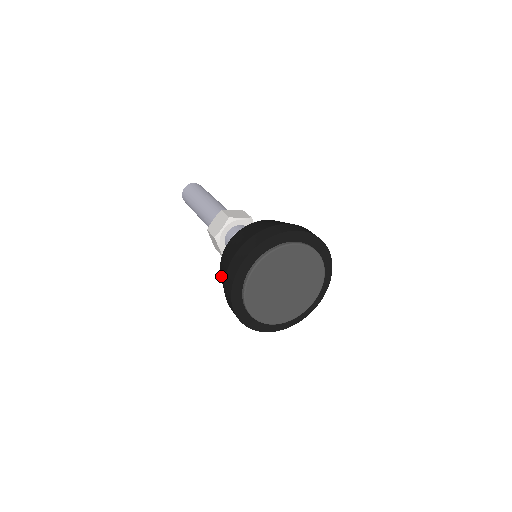
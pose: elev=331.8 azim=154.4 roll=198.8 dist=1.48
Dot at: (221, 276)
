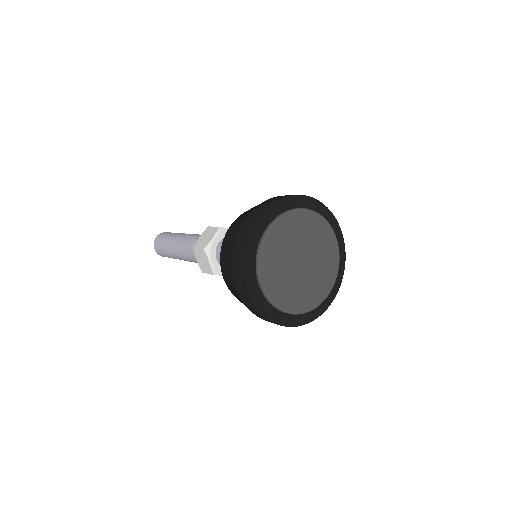
Dot at: (224, 263)
